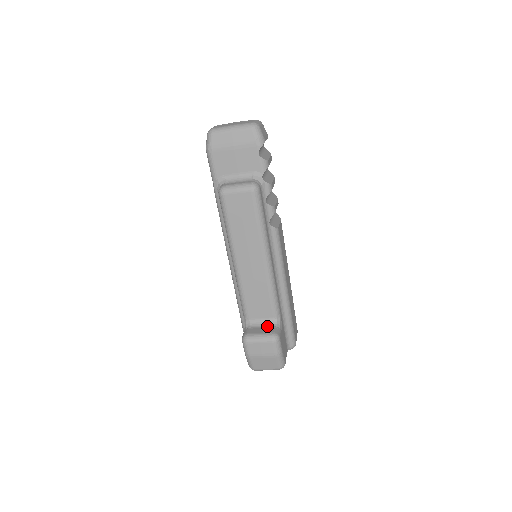
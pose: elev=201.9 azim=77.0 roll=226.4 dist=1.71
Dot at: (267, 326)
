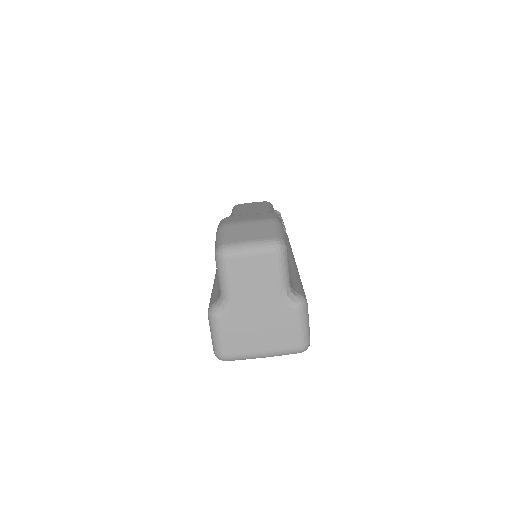
Dot at: occluded
